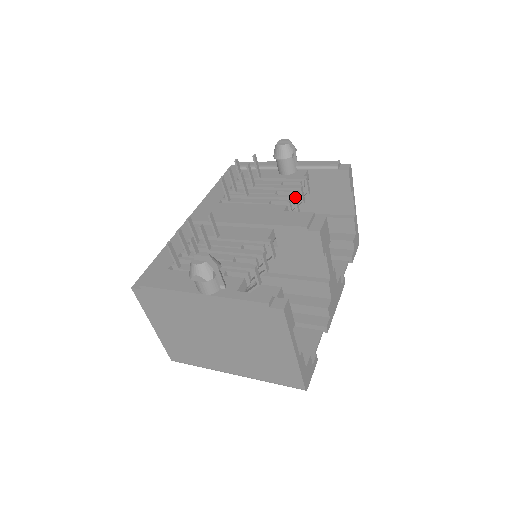
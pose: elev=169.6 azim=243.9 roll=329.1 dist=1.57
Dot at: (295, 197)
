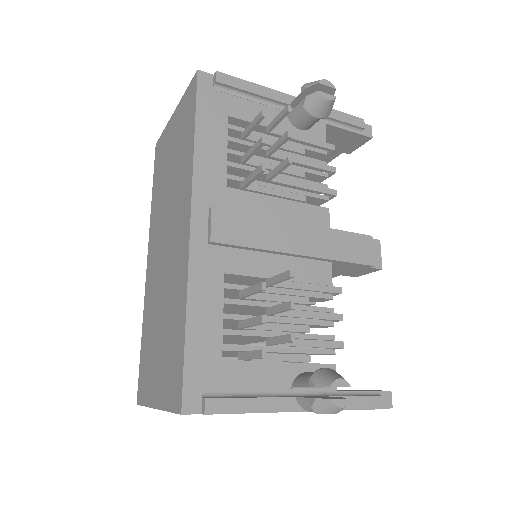
Dot at: occluded
